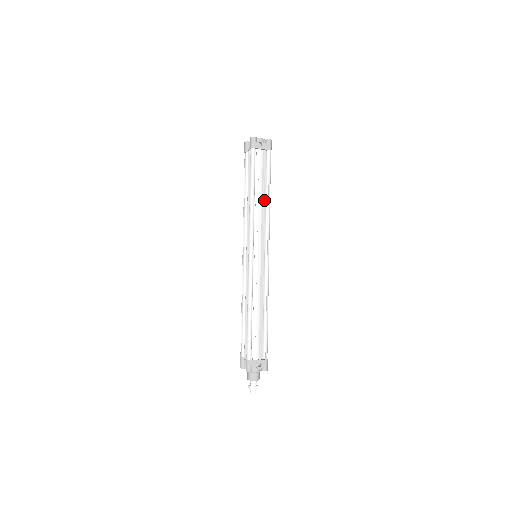
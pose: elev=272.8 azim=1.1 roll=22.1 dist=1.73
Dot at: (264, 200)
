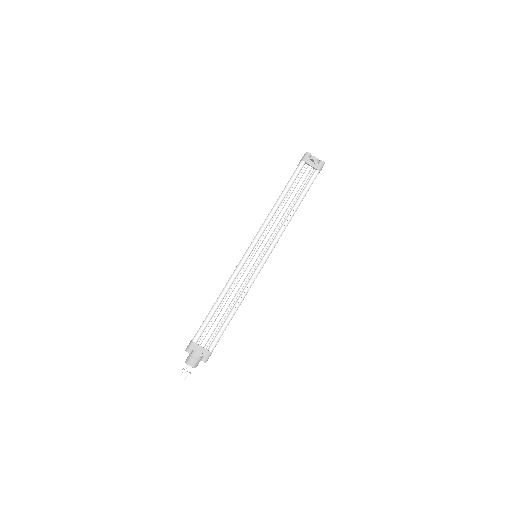
Dot at: (289, 210)
